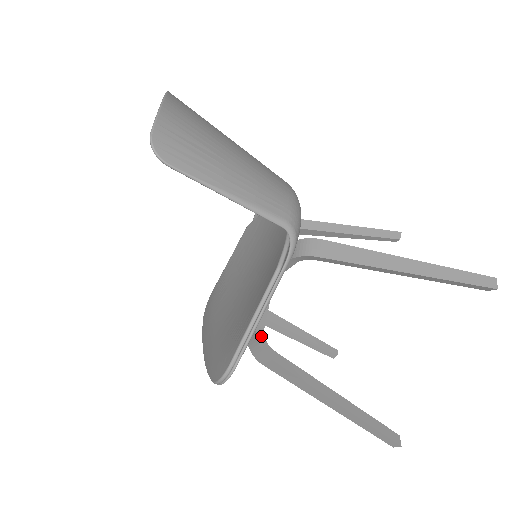
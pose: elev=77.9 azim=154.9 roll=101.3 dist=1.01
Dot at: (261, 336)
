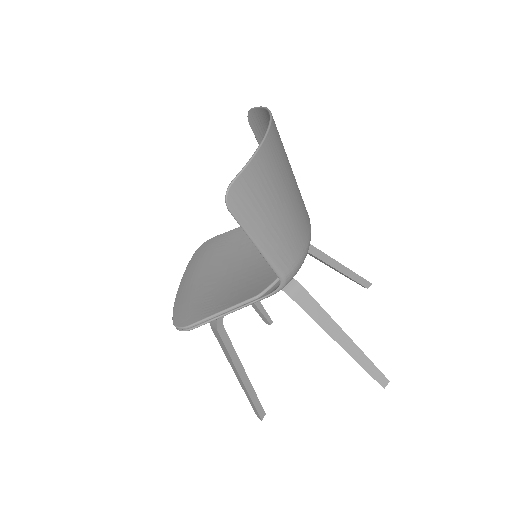
Dot at: occluded
